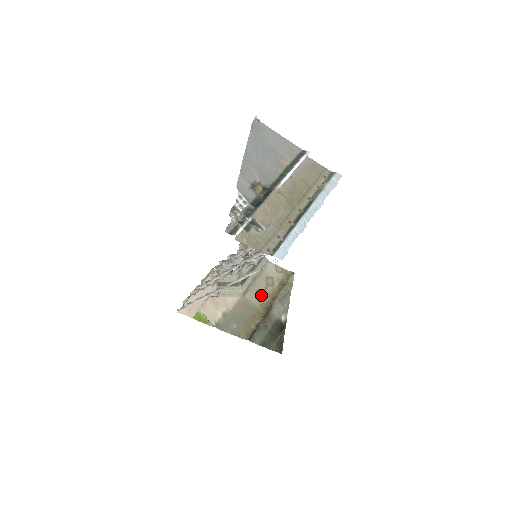
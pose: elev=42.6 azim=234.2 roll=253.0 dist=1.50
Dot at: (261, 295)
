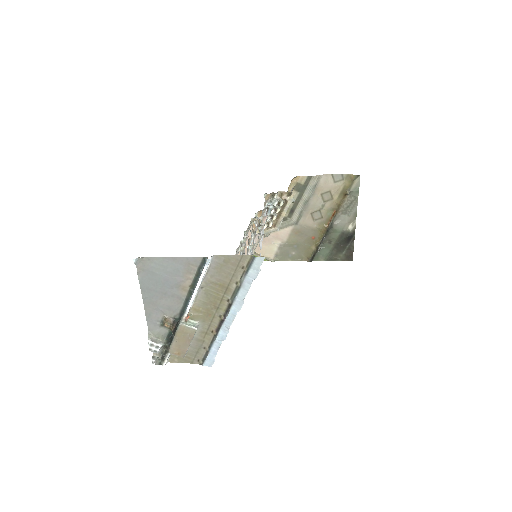
Dot at: (318, 215)
